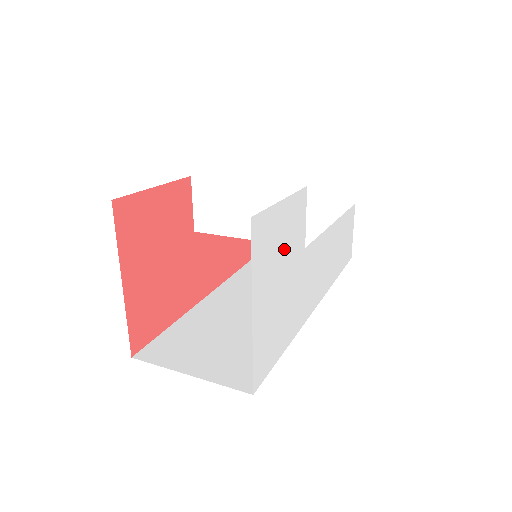
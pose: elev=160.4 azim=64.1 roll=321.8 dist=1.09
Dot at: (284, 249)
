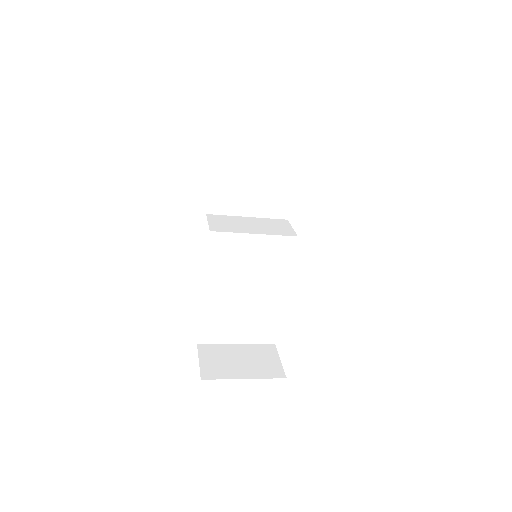
Dot at: occluded
